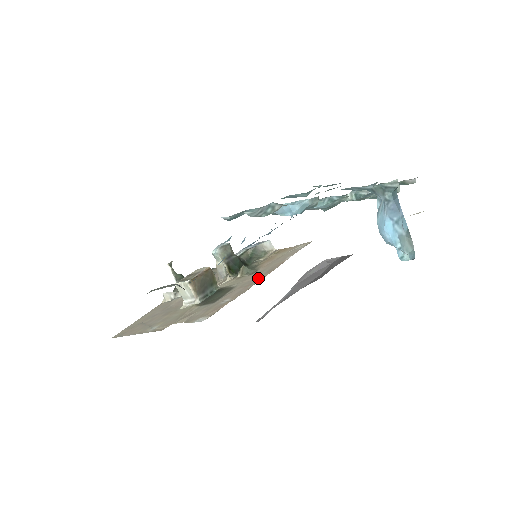
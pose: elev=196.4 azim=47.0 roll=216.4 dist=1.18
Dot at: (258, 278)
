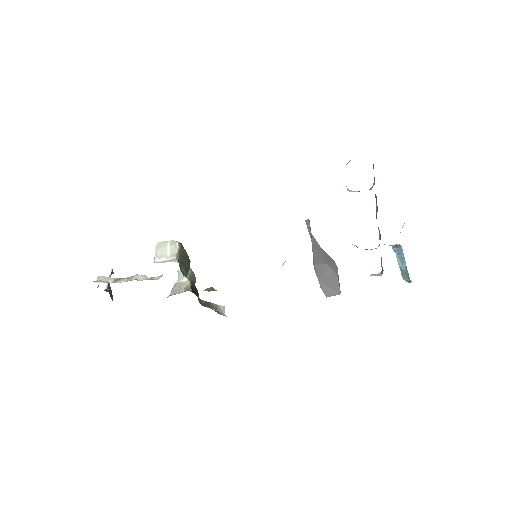
Dot at: occluded
